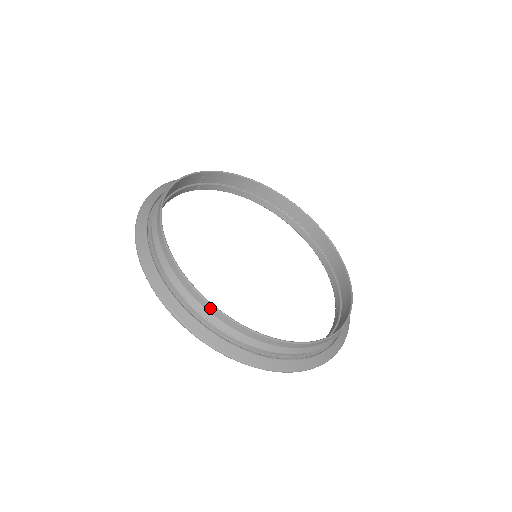
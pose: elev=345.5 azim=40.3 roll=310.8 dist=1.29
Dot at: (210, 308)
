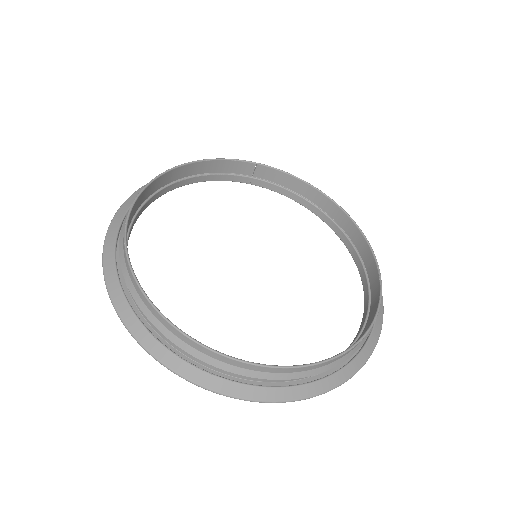
Dot at: (127, 264)
